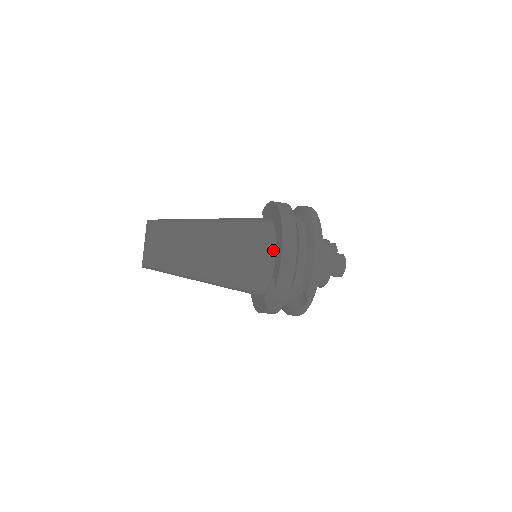
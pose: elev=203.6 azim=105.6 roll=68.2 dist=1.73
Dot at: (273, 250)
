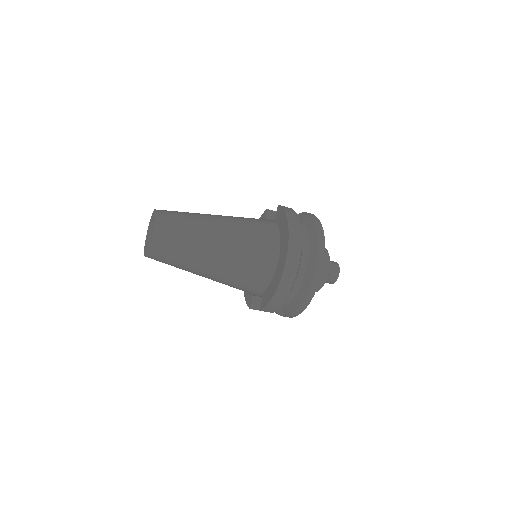
Dot at: (269, 279)
